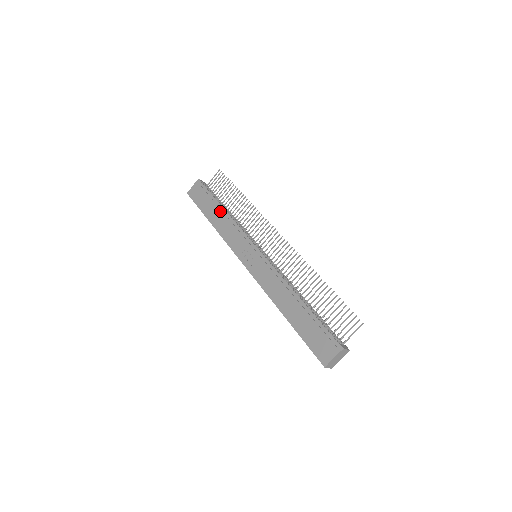
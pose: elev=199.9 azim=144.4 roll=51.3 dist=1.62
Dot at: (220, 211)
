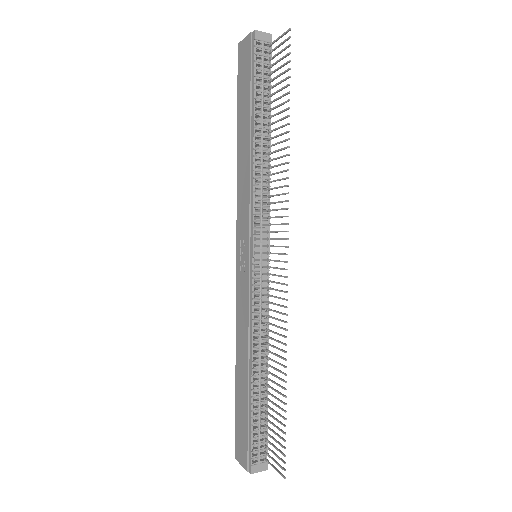
Dot at: (248, 138)
